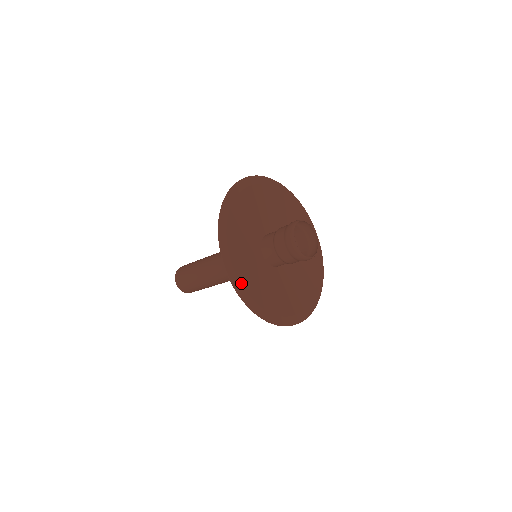
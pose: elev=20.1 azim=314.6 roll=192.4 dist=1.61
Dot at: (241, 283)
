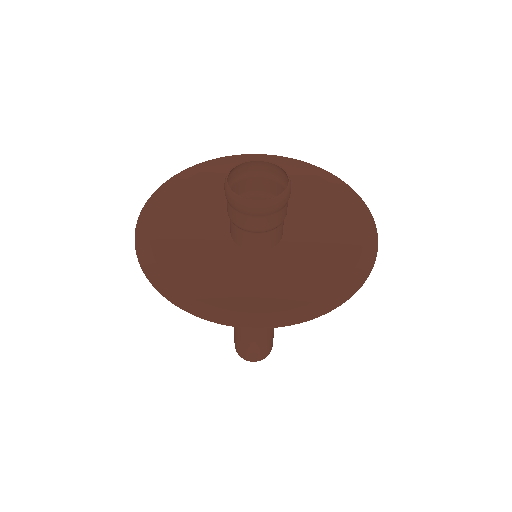
Dot at: (158, 263)
